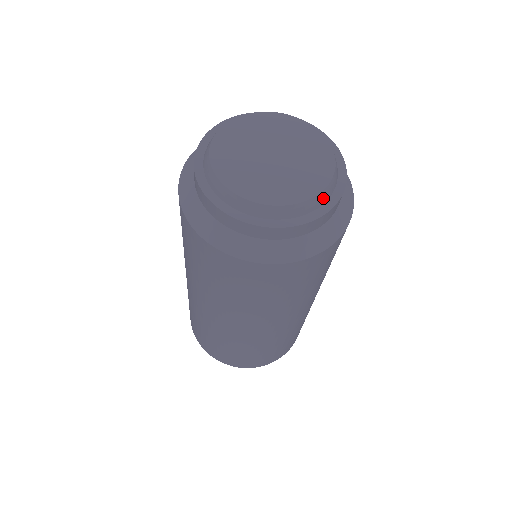
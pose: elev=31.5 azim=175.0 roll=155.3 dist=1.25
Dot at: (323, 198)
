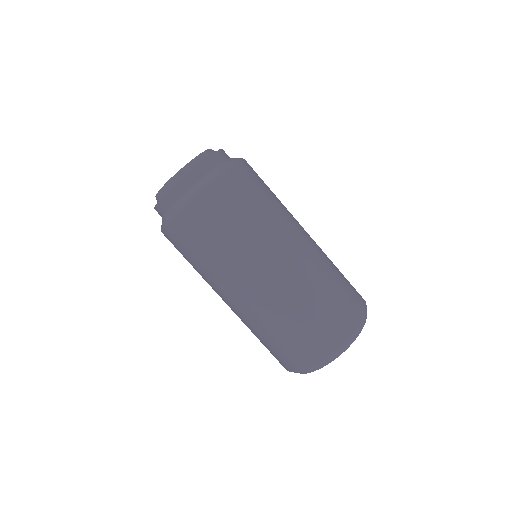
Dot at: (180, 176)
